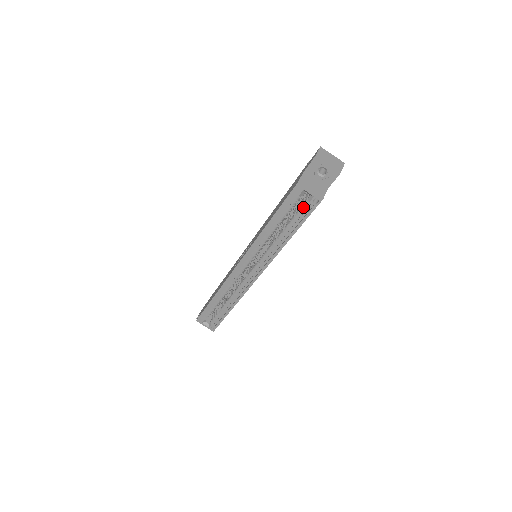
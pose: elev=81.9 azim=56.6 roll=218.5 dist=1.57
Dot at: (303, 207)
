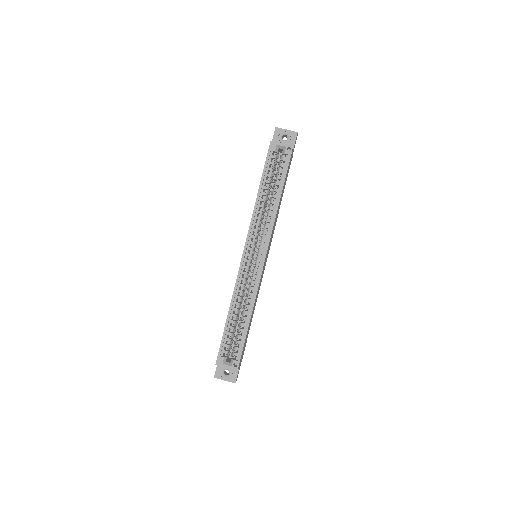
Dot at: (281, 164)
